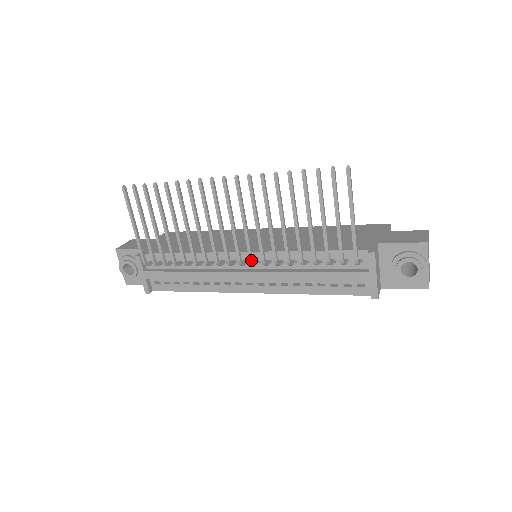
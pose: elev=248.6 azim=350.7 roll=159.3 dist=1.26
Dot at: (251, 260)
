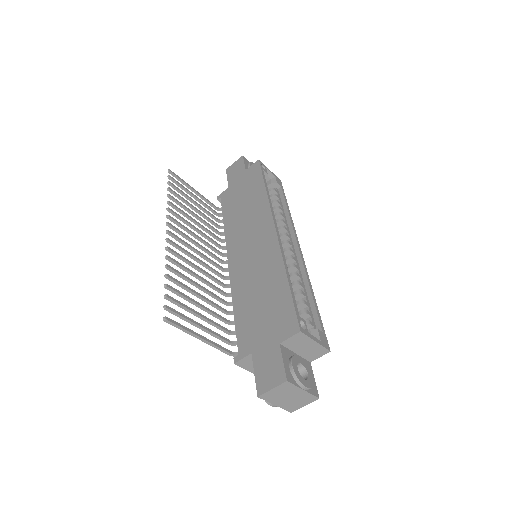
Dot at: (222, 278)
